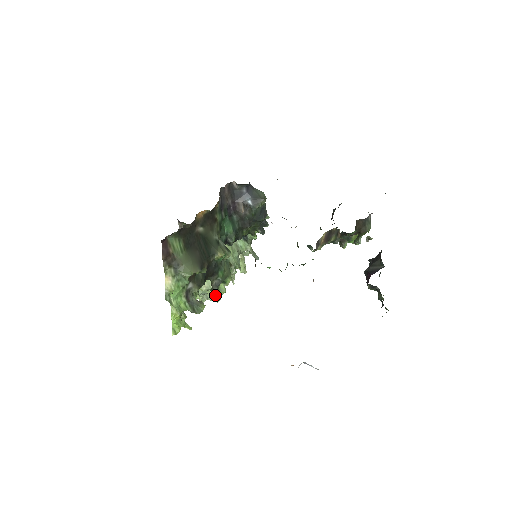
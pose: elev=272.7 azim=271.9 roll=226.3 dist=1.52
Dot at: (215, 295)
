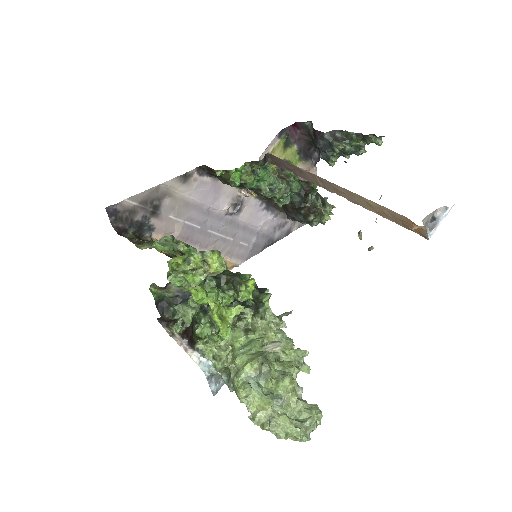
Dot at: (292, 382)
